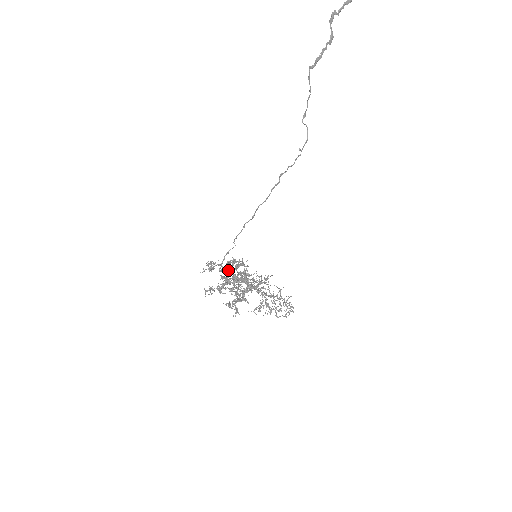
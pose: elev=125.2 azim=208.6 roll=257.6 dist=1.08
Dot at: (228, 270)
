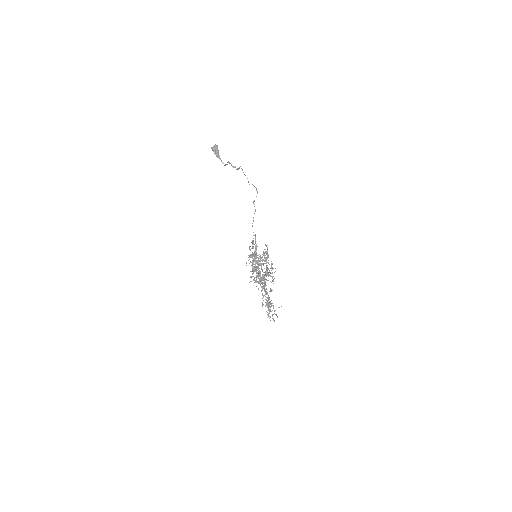
Dot at: (254, 256)
